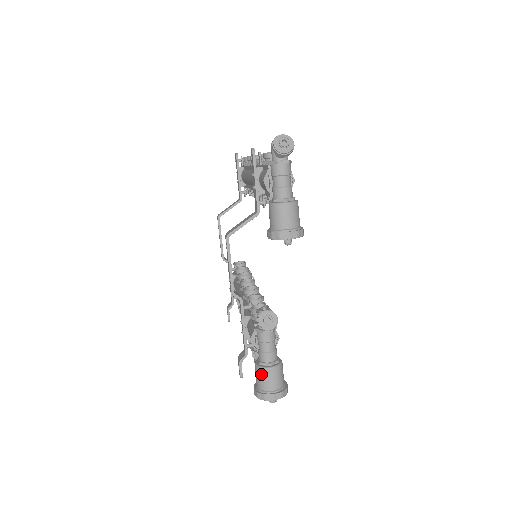
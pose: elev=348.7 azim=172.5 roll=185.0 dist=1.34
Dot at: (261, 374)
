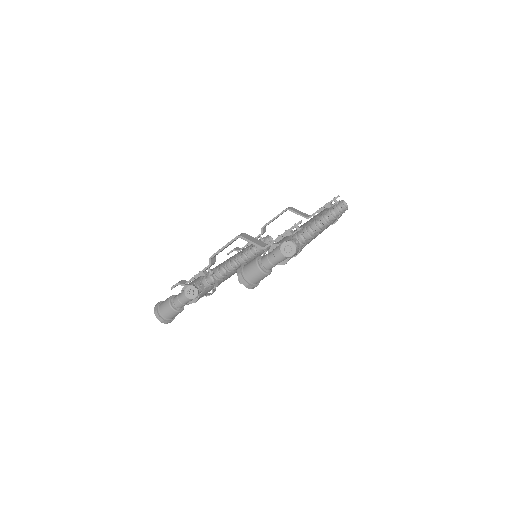
Dot at: (166, 303)
